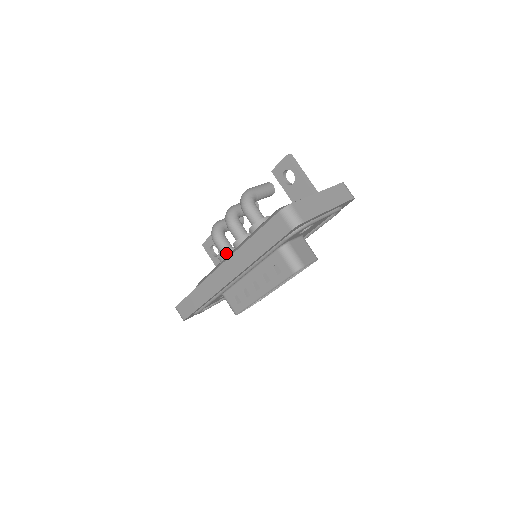
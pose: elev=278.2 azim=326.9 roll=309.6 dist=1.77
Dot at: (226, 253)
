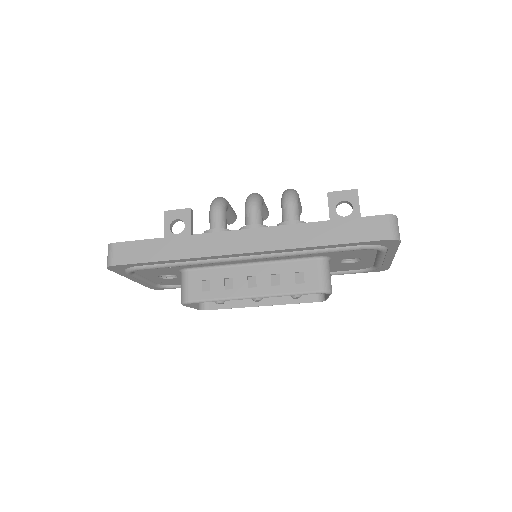
Dot at: (224, 230)
